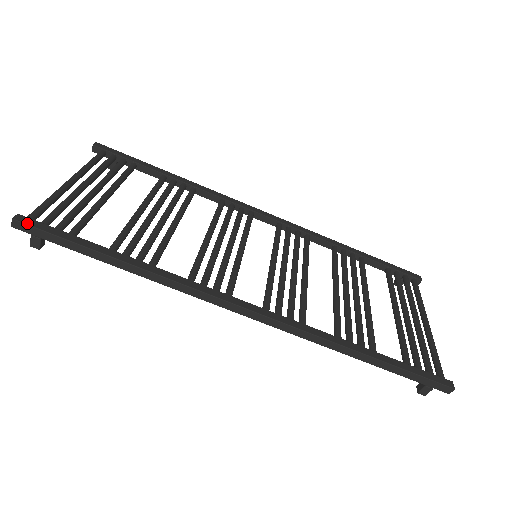
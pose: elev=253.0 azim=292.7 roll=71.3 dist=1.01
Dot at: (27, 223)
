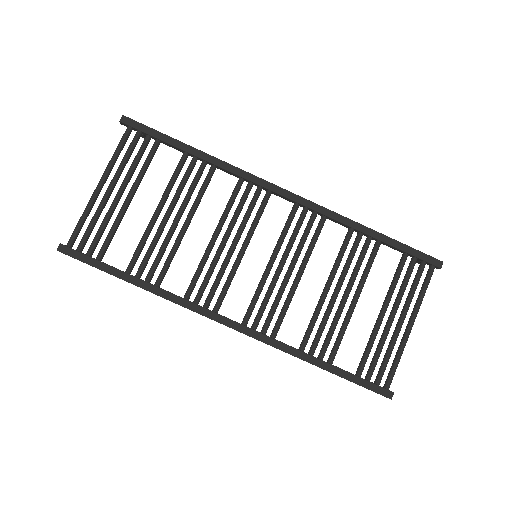
Dot at: (67, 254)
